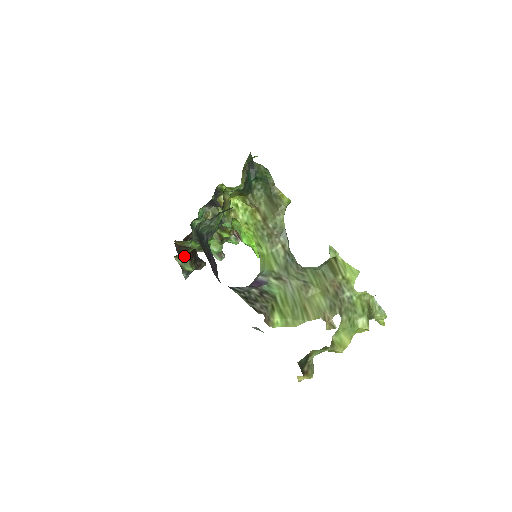
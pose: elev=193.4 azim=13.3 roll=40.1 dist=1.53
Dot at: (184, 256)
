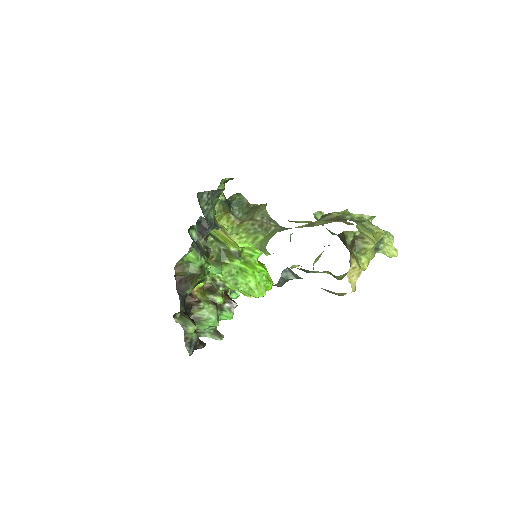
Dot at: (185, 307)
